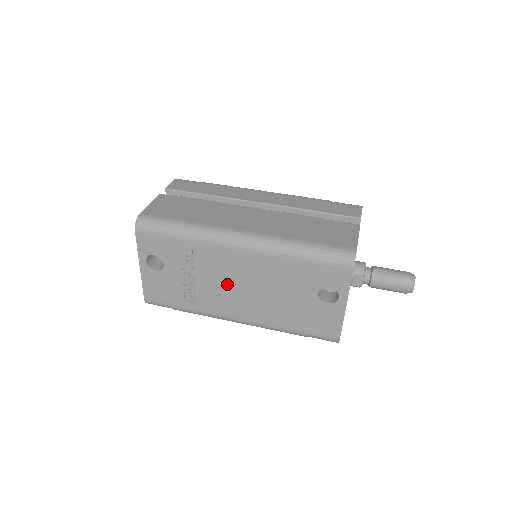
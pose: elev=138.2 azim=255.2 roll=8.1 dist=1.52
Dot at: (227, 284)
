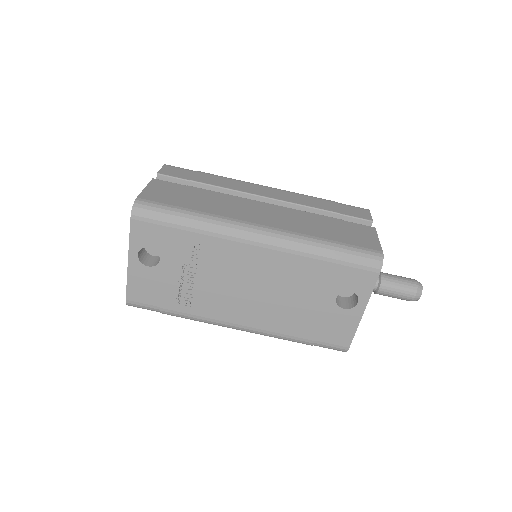
Dot at: (234, 285)
